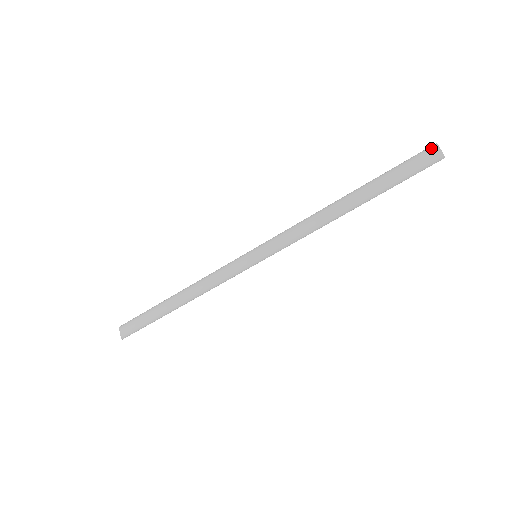
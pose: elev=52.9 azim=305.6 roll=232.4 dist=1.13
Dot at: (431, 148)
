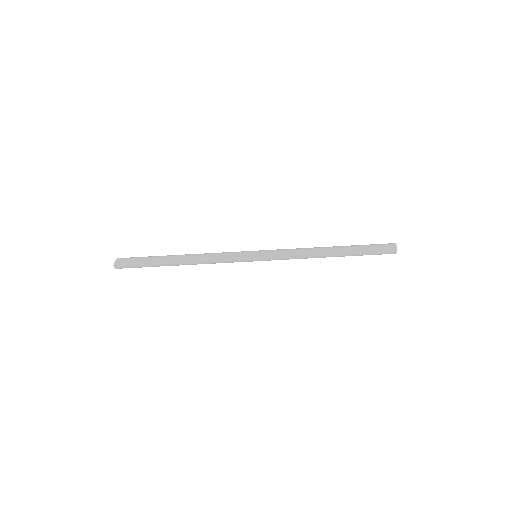
Dot at: (392, 245)
